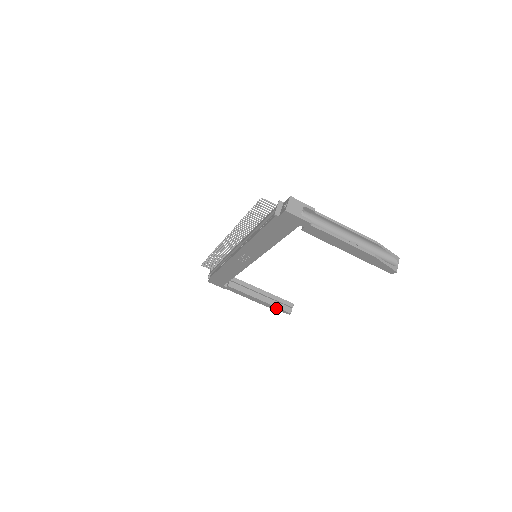
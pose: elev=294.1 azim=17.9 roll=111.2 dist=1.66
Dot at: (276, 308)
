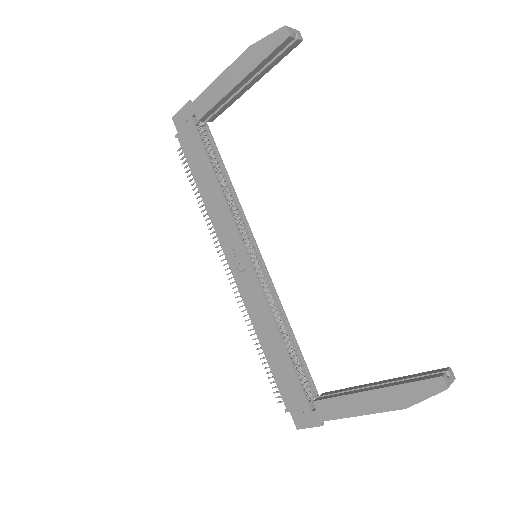
Dot at: (411, 391)
